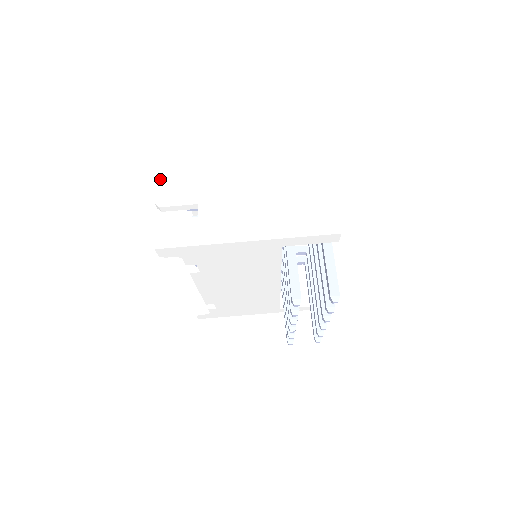
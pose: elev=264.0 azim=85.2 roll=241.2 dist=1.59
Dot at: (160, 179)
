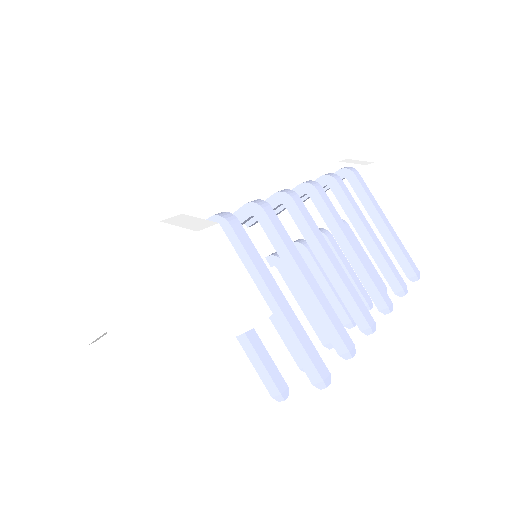
Dot at: (66, 311)
